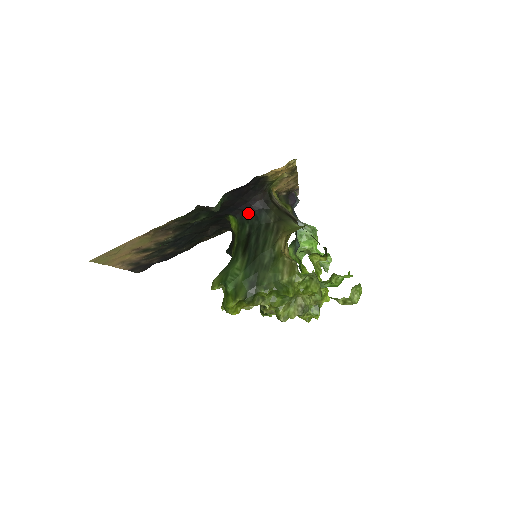
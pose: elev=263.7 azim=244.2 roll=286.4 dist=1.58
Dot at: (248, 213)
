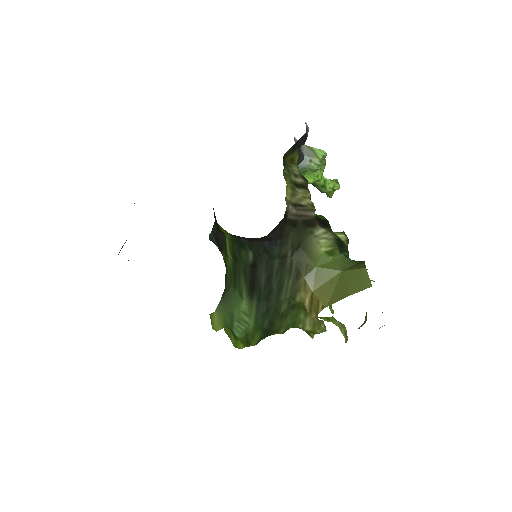
Dot at: (251, 241)
